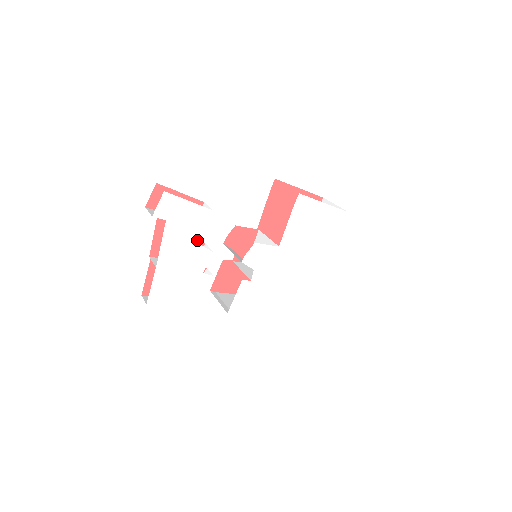
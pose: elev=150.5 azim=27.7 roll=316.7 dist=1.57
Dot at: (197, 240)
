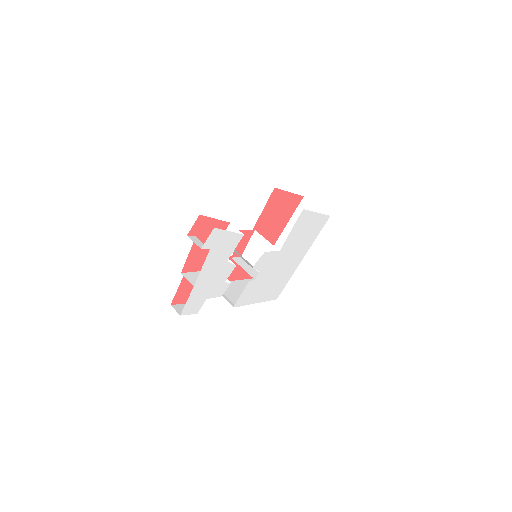
Dot at: (227, 259)
